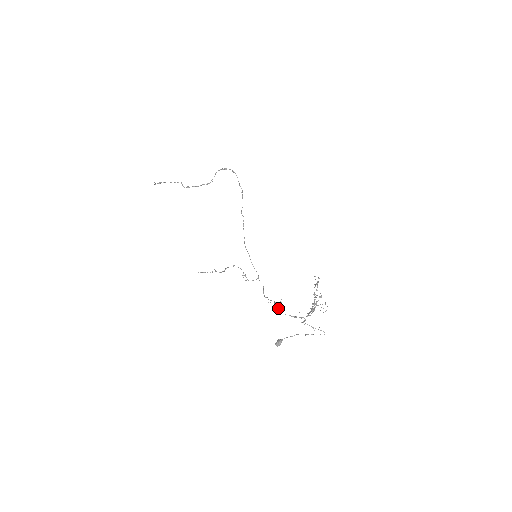
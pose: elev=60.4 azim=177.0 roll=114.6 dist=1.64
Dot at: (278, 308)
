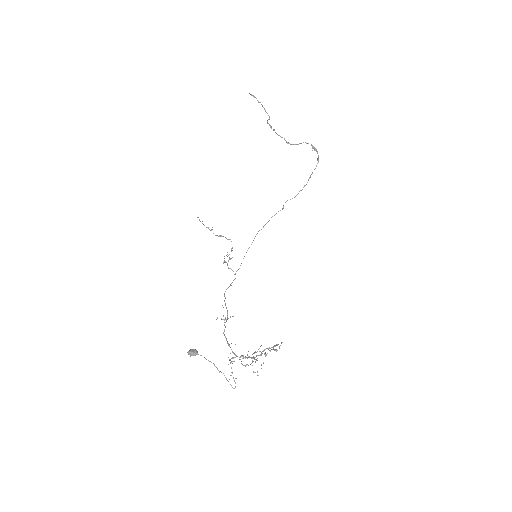
Dot at: occluded
